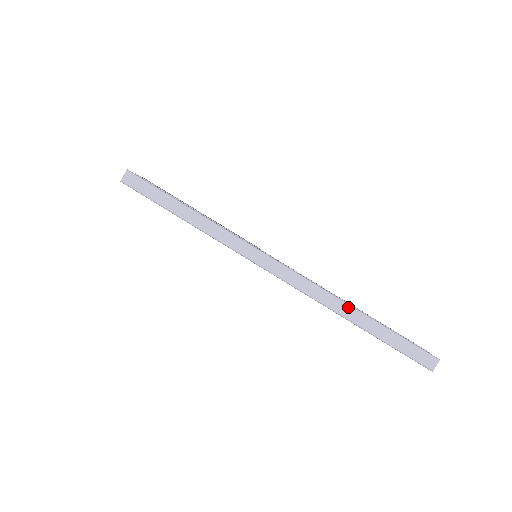
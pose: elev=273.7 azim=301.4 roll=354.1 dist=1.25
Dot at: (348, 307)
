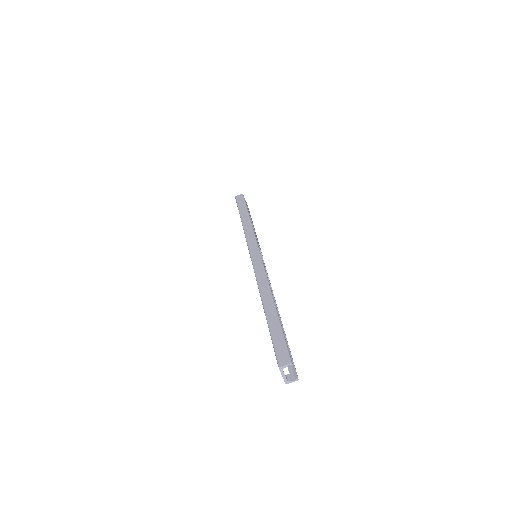
Dot at: (270, 296)
